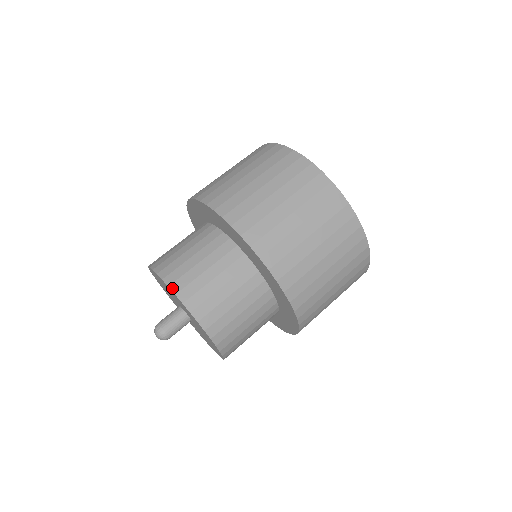
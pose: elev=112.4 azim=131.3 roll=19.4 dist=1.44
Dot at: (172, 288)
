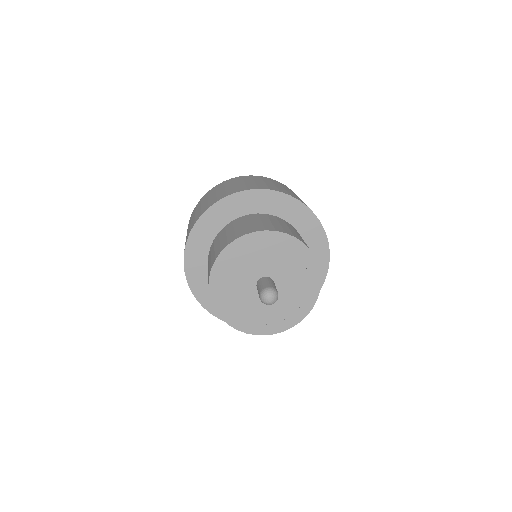
Dot at: (212, 266)
